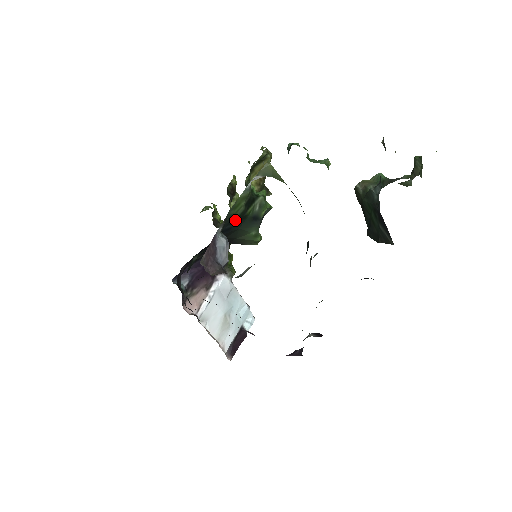
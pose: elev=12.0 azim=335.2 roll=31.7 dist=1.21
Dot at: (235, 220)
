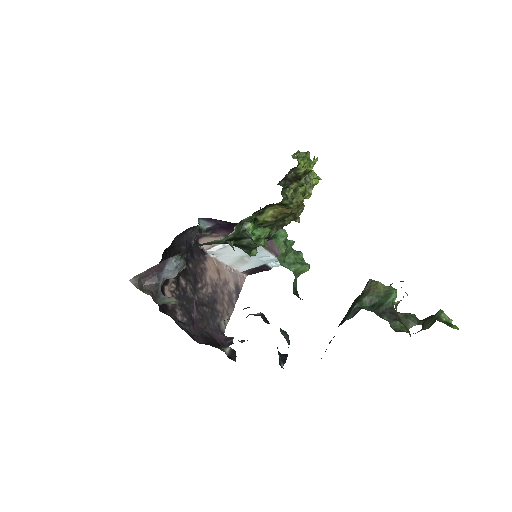
Dot at: occluded
